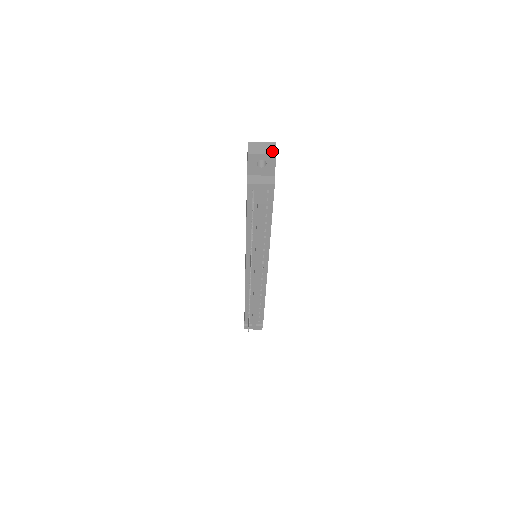
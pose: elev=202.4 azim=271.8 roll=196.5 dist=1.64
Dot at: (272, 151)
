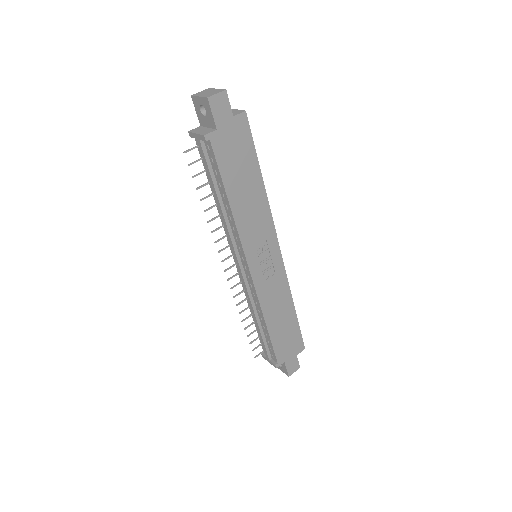
Dot at: (209, 95)
